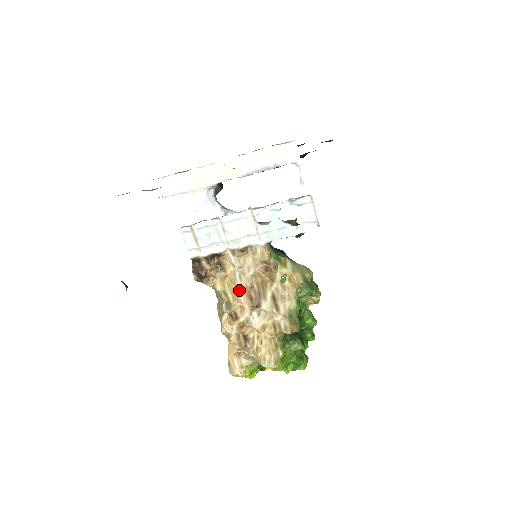
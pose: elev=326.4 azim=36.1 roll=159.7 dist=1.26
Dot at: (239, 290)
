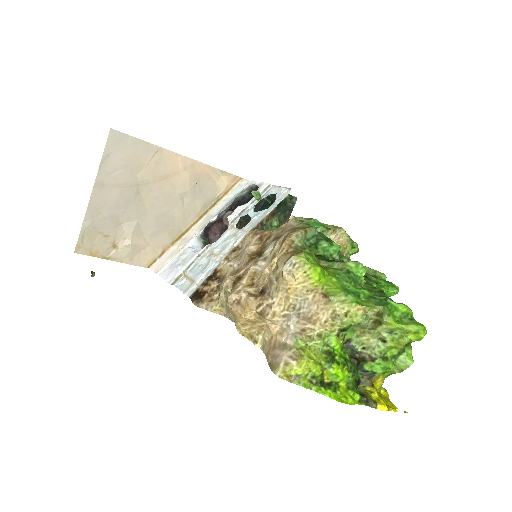
Dot at: (239, 269)
